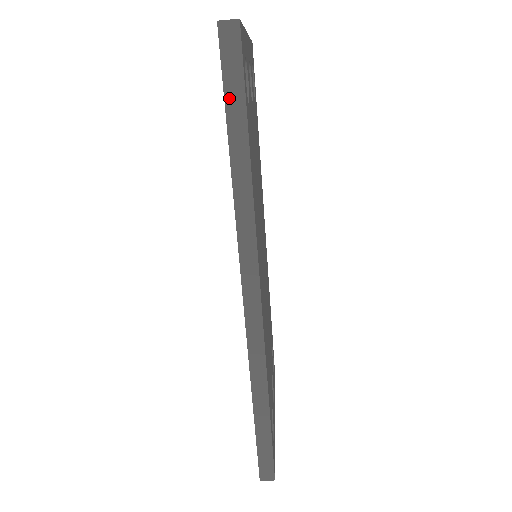
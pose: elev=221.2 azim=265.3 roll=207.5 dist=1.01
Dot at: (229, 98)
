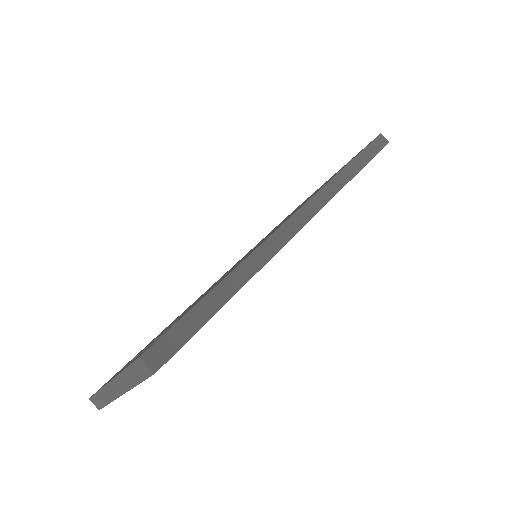
Dot at: (367, 150)
